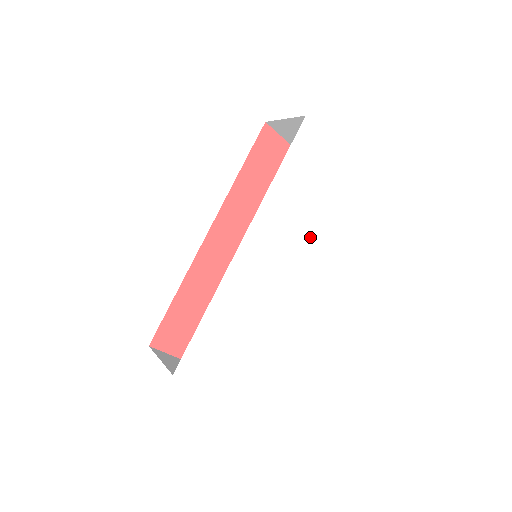
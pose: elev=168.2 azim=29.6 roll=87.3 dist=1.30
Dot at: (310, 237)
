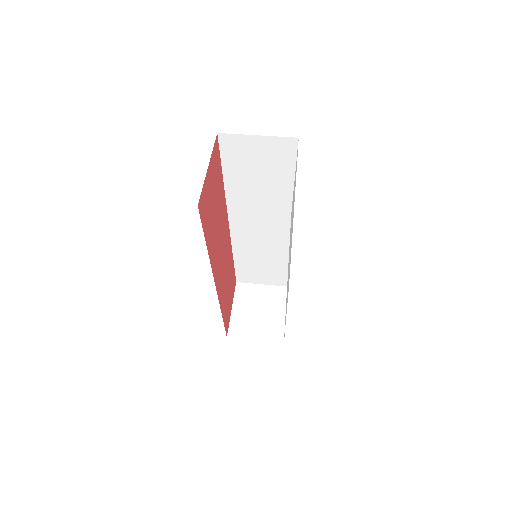
Dot at: occluded
